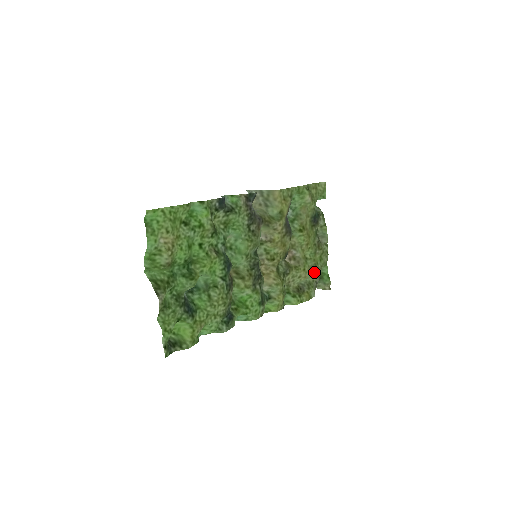
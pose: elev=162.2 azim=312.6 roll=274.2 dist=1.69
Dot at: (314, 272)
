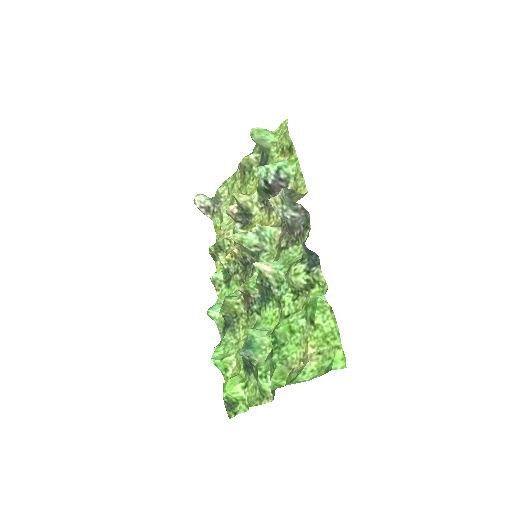
Dot at: occluded
